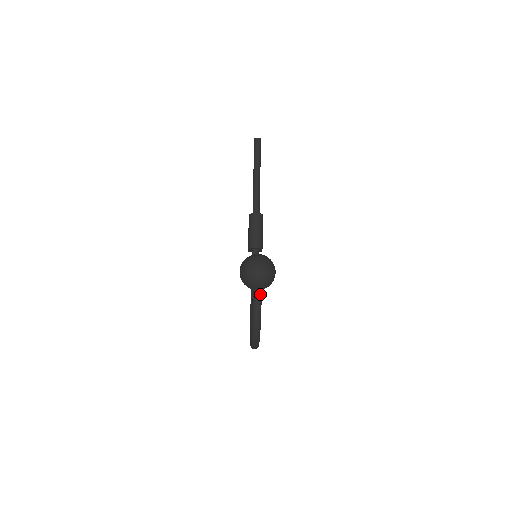
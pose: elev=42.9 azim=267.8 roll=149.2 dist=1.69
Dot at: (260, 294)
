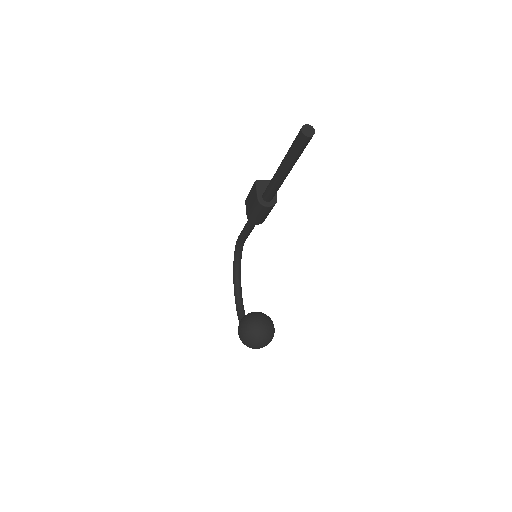
Dot at: occluded
